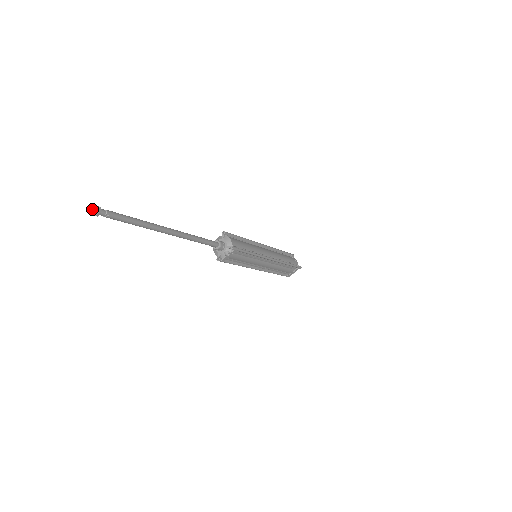
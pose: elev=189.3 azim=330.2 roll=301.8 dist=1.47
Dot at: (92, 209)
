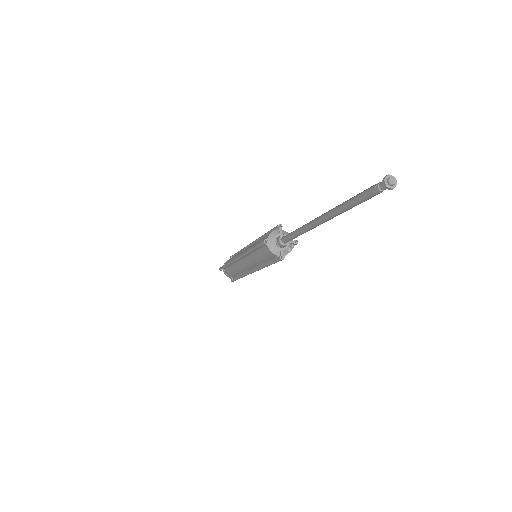
Dot at: (390, 179)
